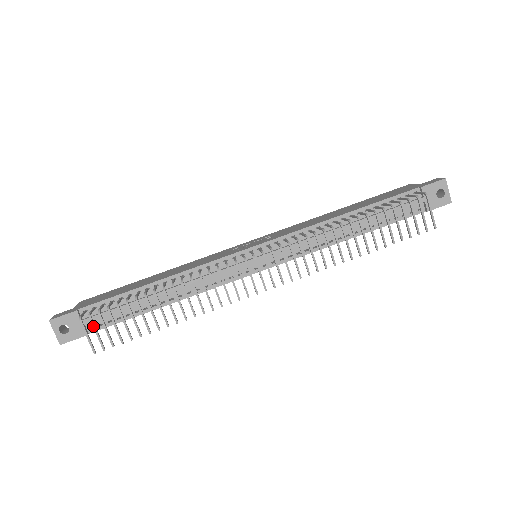
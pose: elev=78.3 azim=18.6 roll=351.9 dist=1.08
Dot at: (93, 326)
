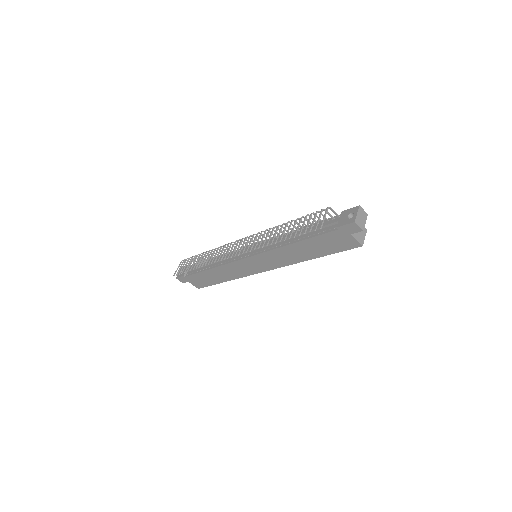
Dot at: (182, 264)
